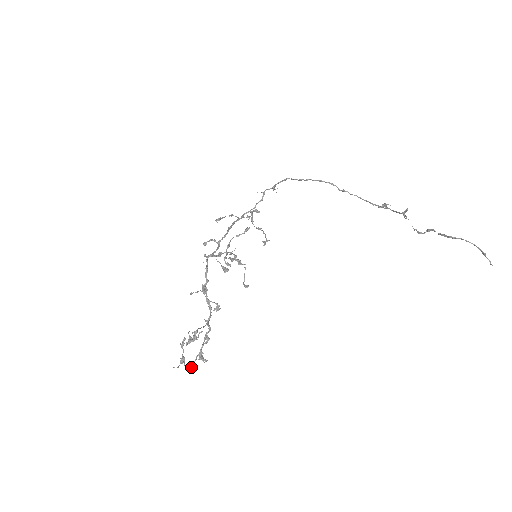
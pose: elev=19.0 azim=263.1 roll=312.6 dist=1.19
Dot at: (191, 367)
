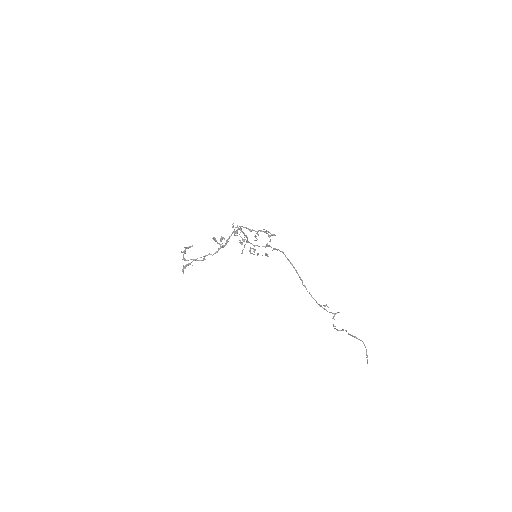
Dot at: (185, 260)
